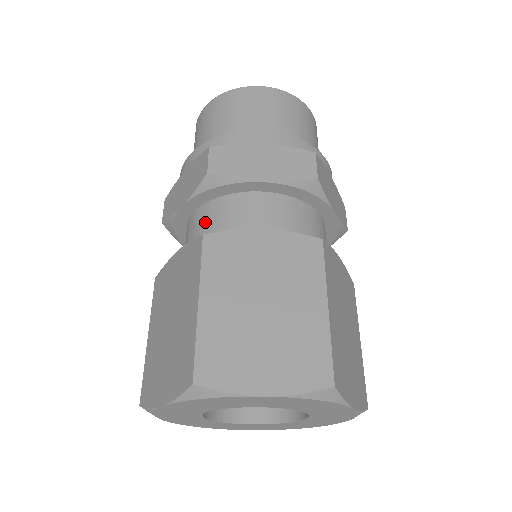
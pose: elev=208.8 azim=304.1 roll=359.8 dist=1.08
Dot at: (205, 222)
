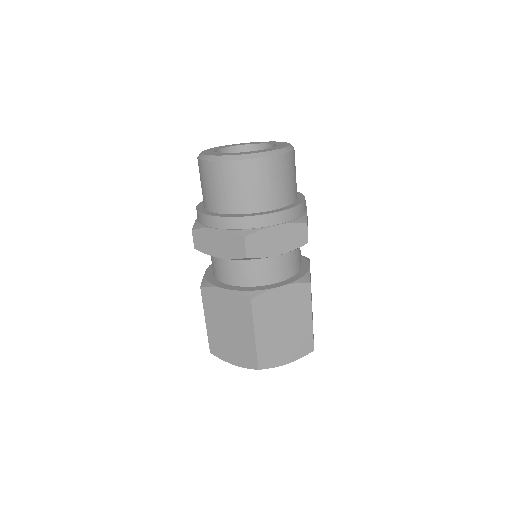
Dot at: (211, 260)
